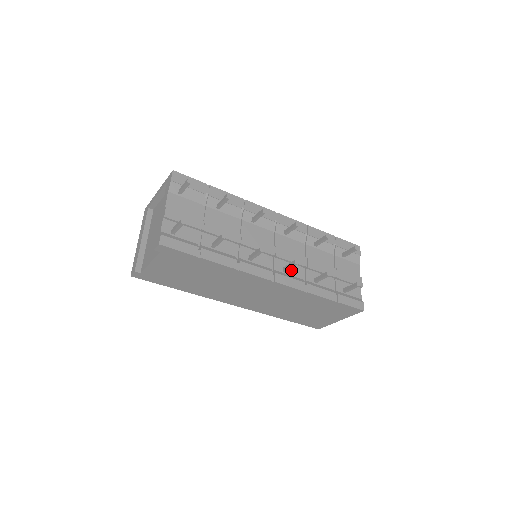
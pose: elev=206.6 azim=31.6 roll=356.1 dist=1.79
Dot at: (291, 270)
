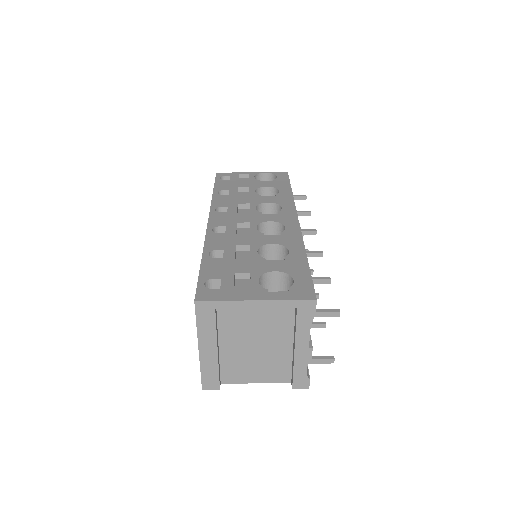
Dot at: occluded
